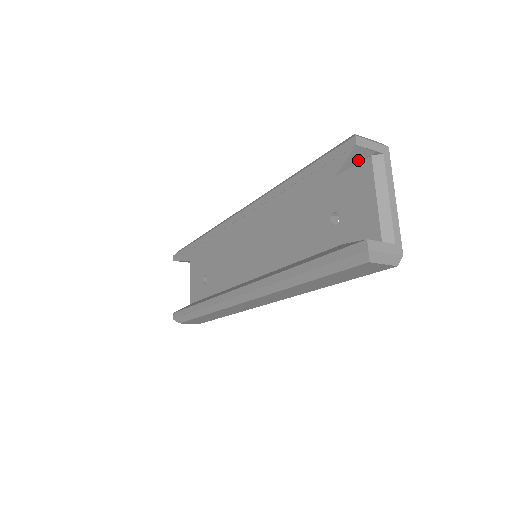
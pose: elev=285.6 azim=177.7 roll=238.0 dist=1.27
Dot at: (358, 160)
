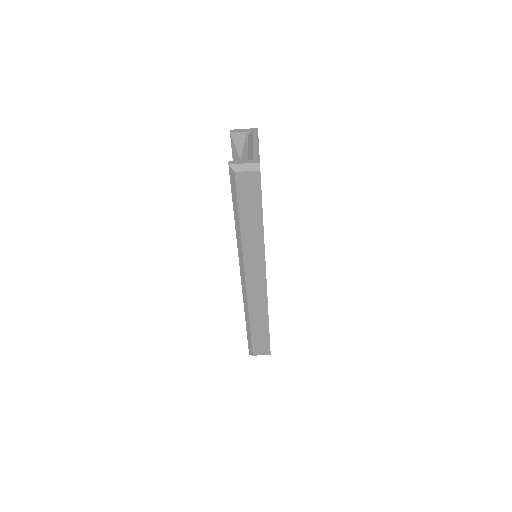
Dot at: (242, 142)
